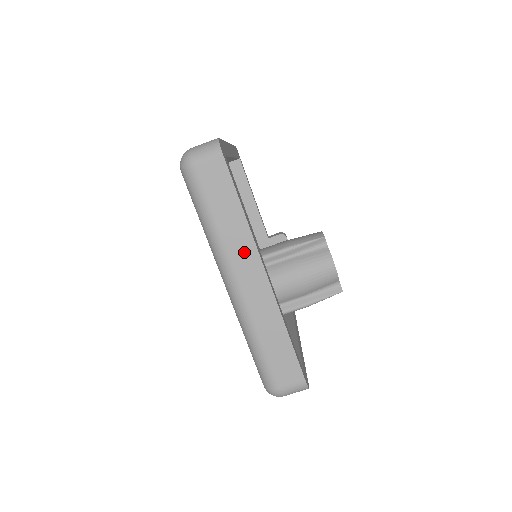
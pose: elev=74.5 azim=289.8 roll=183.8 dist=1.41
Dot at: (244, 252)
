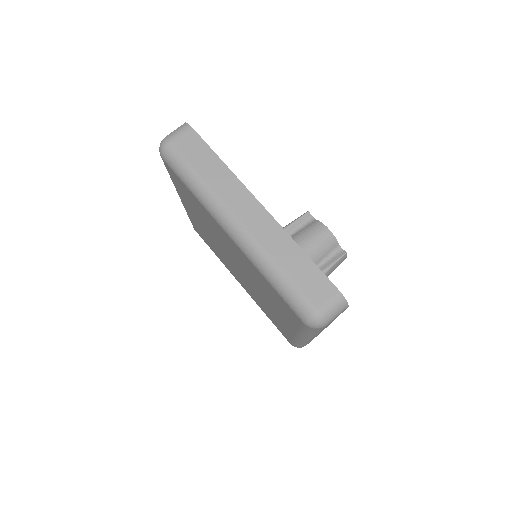
Dot at: (235, 193)
